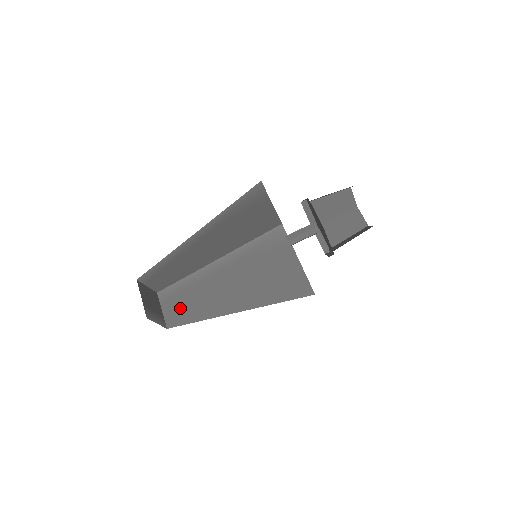
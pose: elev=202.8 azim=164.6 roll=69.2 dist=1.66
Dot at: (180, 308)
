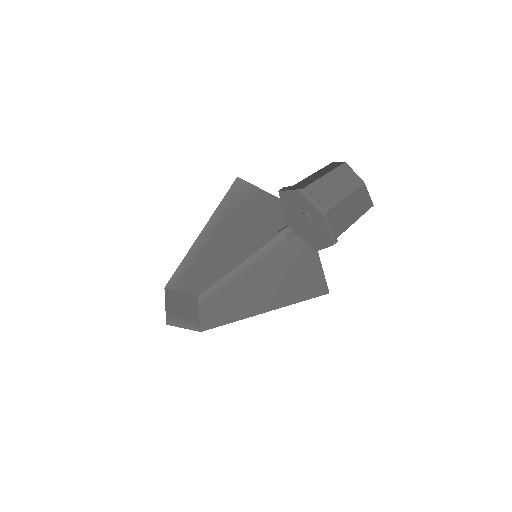
Dot at: (212, 311)
